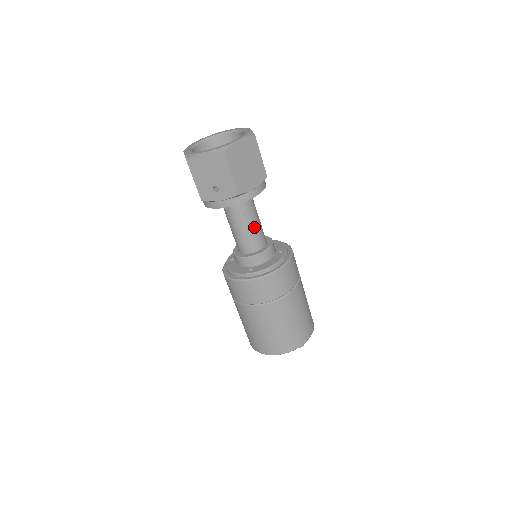
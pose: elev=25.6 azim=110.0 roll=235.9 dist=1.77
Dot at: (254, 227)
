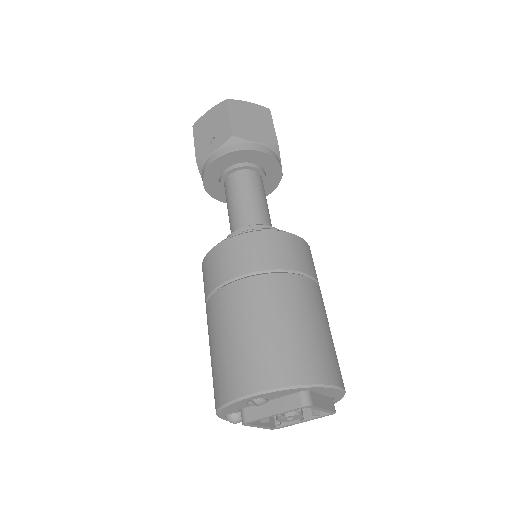
Dot at: (255, 201)
